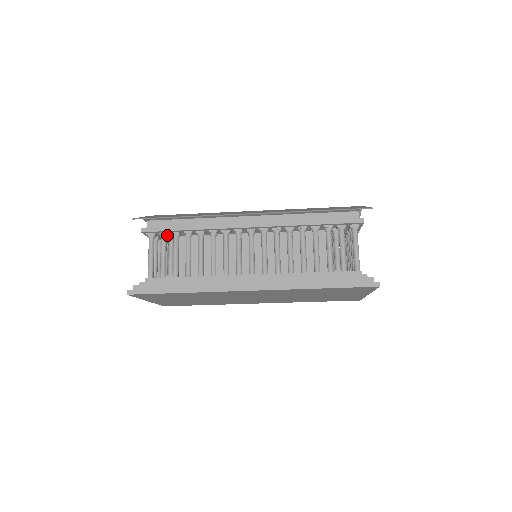
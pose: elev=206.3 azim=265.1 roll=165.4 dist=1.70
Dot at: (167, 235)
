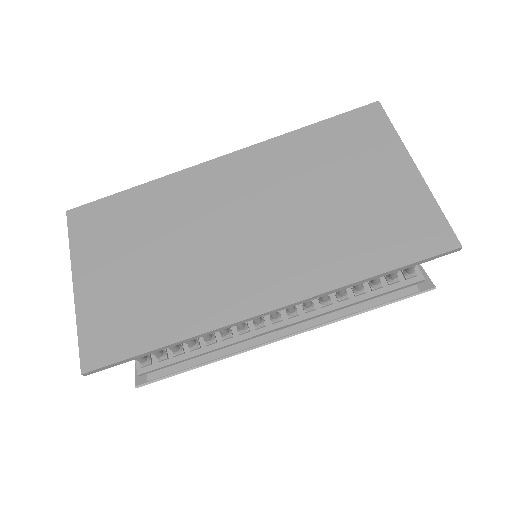
Dot at: occluded
